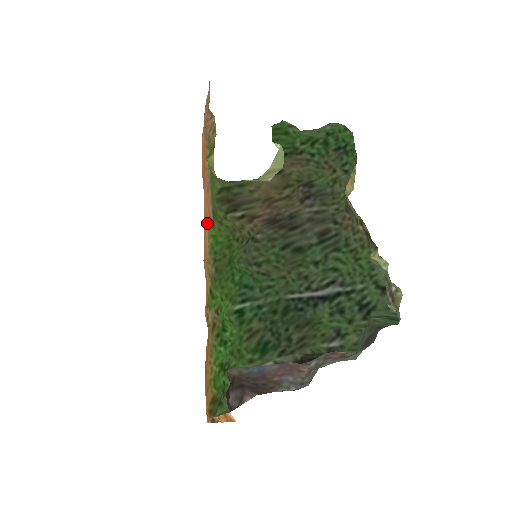
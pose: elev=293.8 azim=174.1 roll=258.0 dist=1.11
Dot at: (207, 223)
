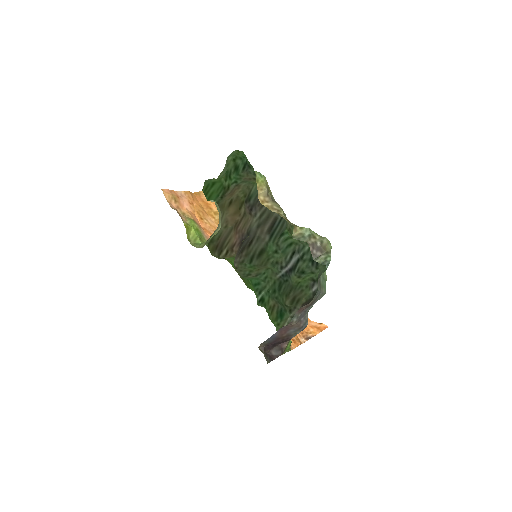
Dot at: occluded
